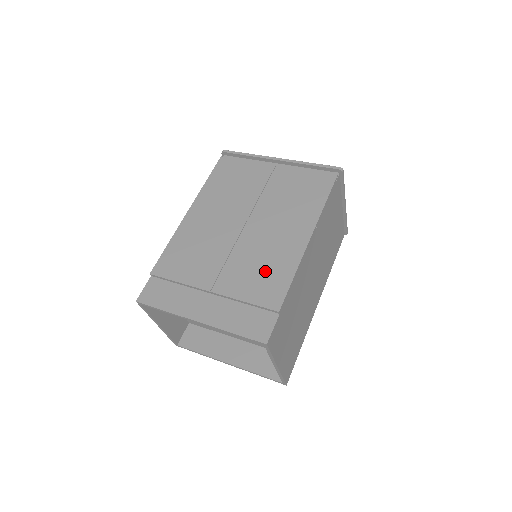
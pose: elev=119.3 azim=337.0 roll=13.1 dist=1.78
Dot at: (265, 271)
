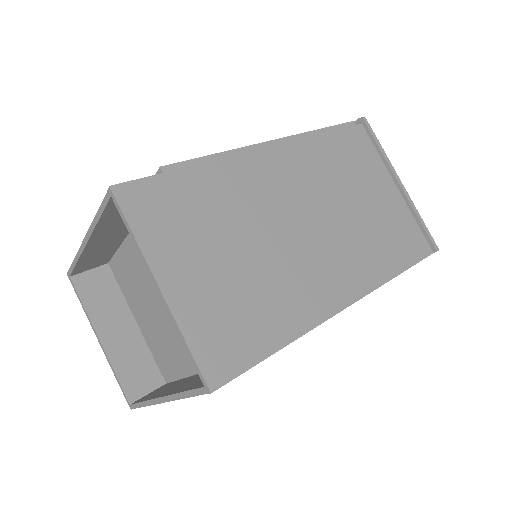
Dot at: occluded
